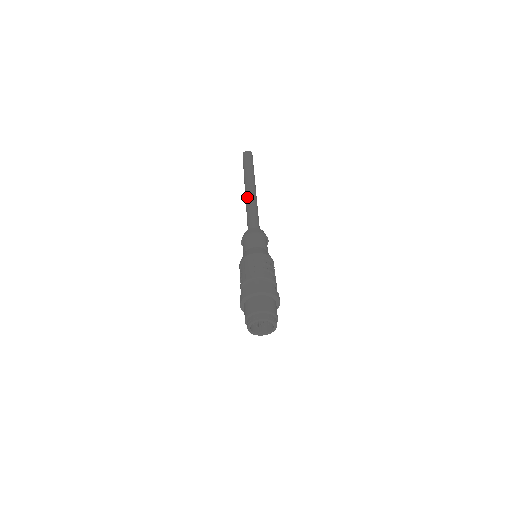
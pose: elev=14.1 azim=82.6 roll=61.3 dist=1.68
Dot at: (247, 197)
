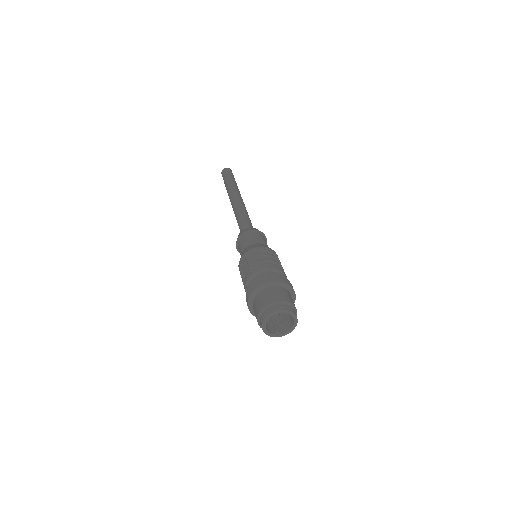
Dot at: (235, 204)
